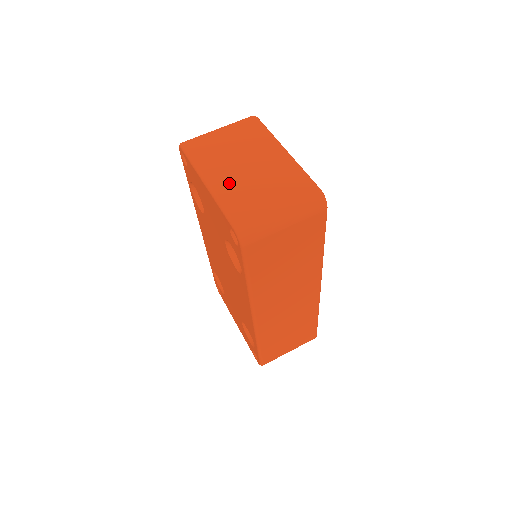
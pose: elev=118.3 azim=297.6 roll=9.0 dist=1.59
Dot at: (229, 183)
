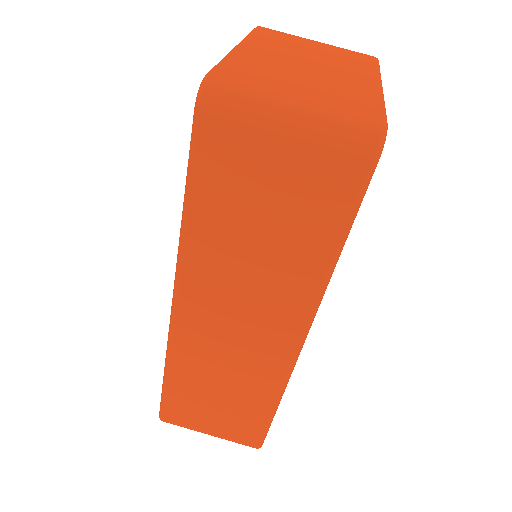
Dot at: (264, 57)
